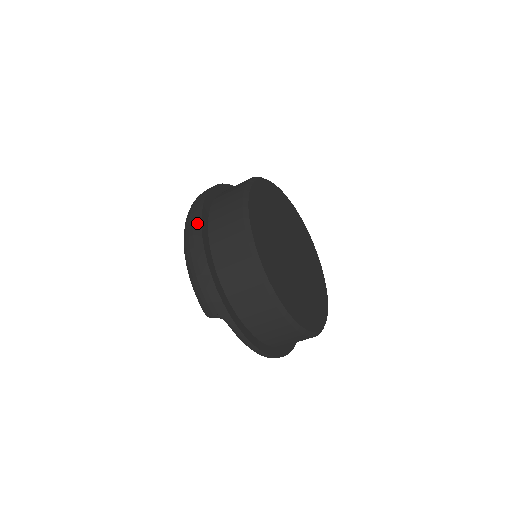
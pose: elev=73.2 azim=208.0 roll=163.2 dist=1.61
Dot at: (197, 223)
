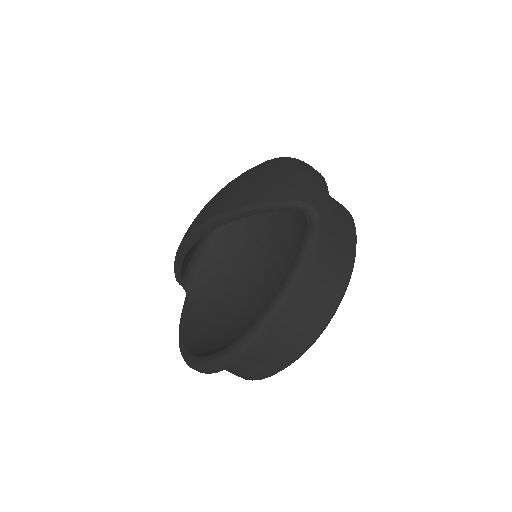
Dot at: occluded
